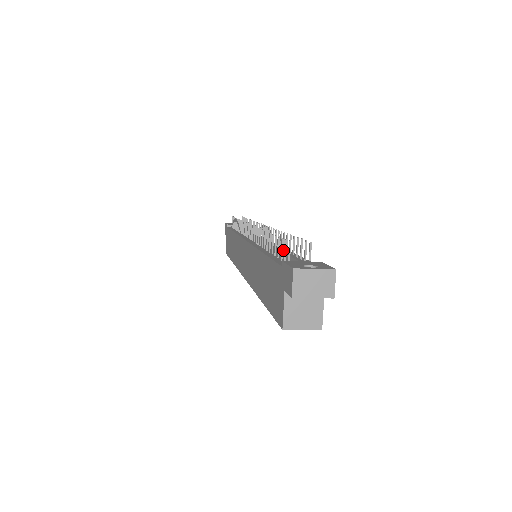
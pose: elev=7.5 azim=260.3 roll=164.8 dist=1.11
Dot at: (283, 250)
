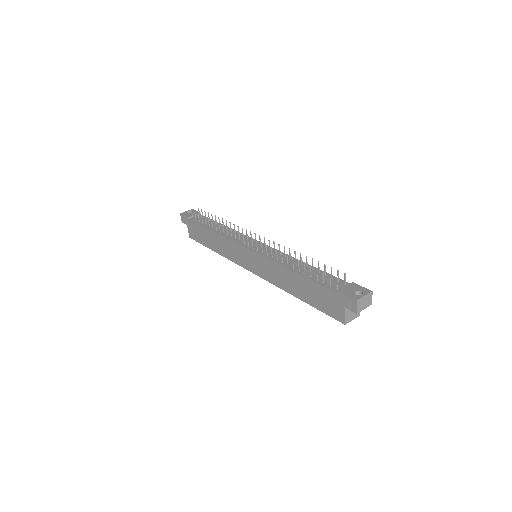
Dot at: (311, 270)
